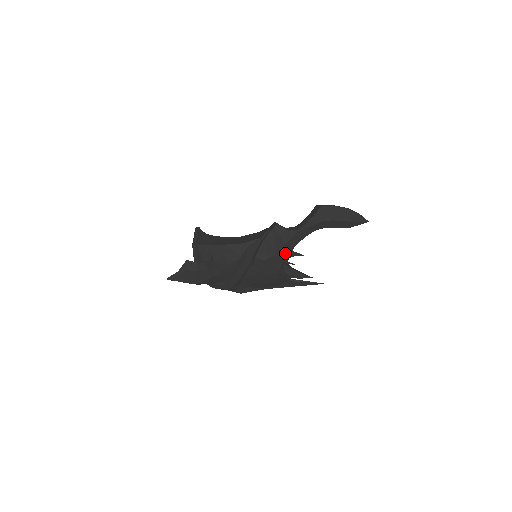
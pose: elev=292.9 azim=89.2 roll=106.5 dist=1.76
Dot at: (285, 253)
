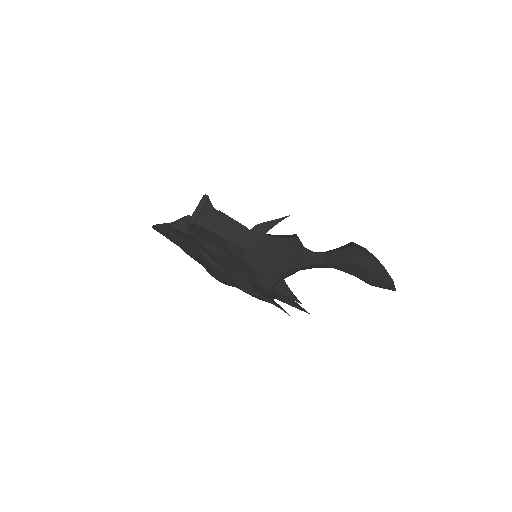
Dot at: (273, 304)
